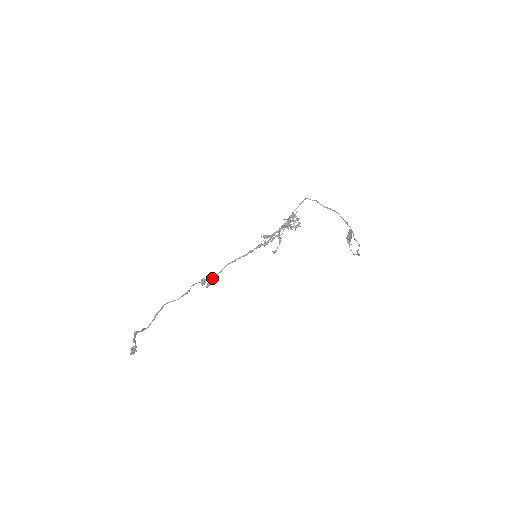
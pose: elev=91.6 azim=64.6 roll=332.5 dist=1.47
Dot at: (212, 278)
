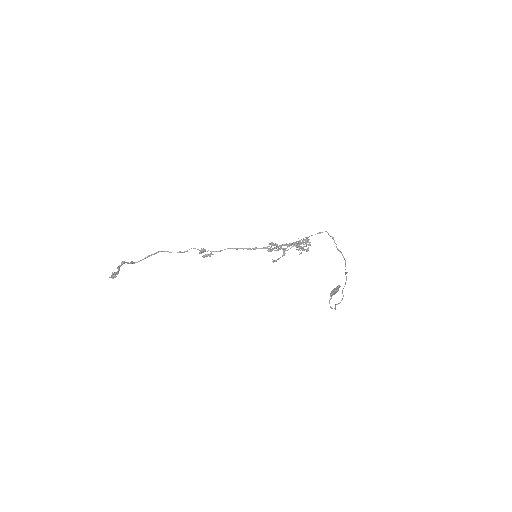
Dot at: (211, 252)
